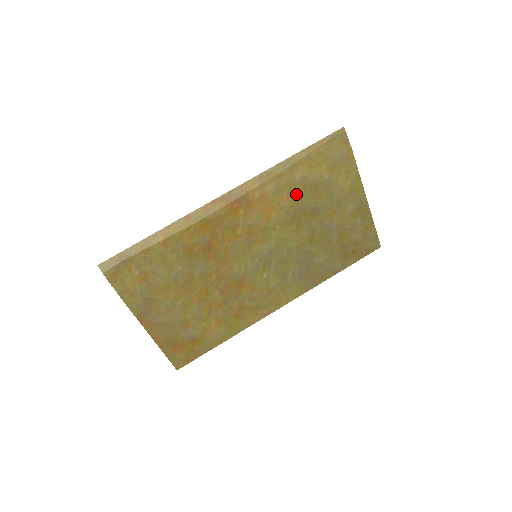
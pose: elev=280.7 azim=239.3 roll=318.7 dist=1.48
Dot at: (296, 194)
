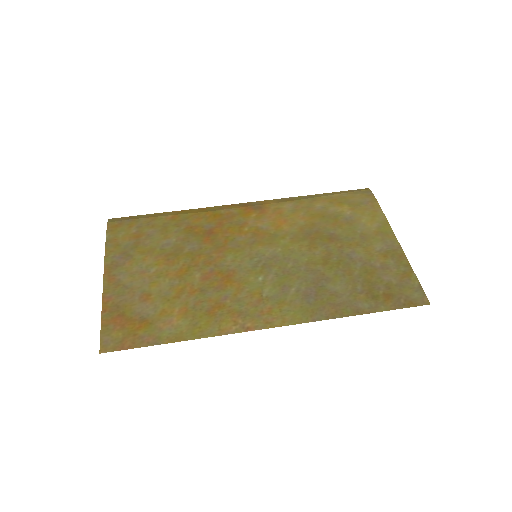
Dot at: (313, 218)
